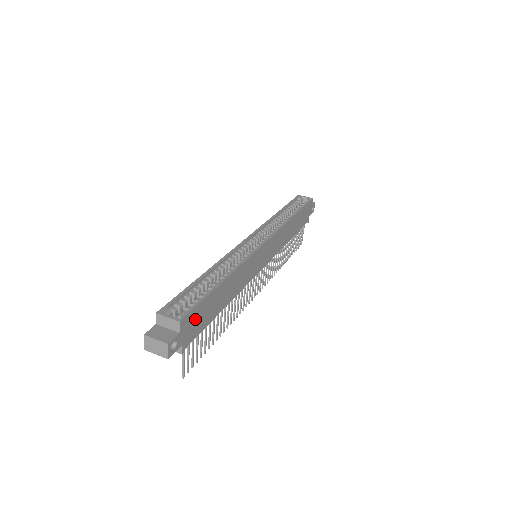
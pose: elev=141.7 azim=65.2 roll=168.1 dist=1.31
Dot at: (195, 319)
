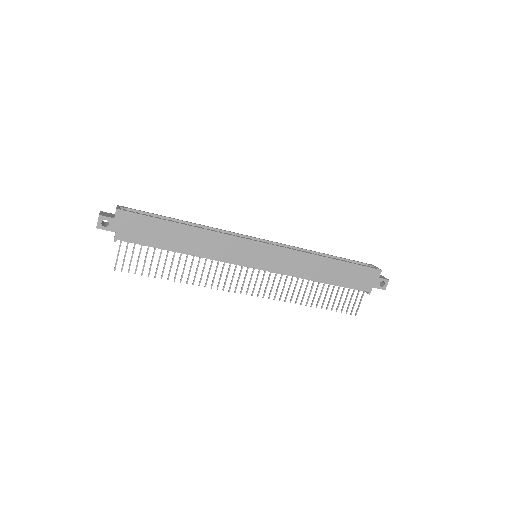
Dot at: (137, 225)
